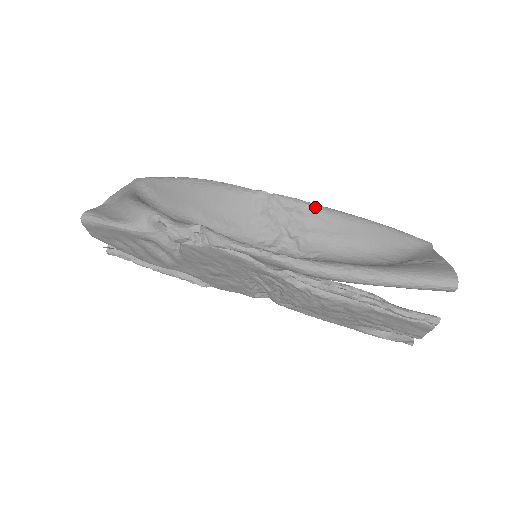
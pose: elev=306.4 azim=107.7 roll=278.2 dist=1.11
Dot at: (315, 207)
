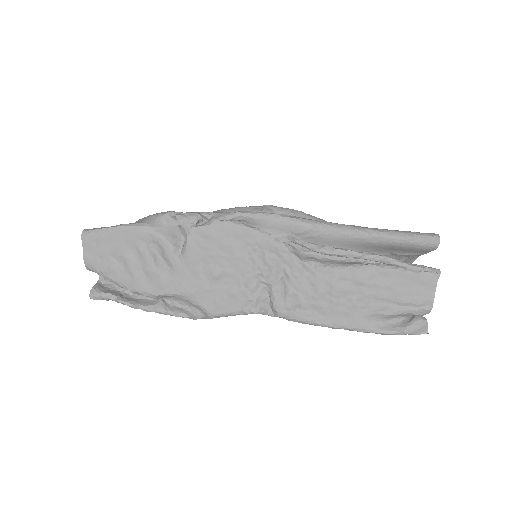
Dot at: (302, 212)
